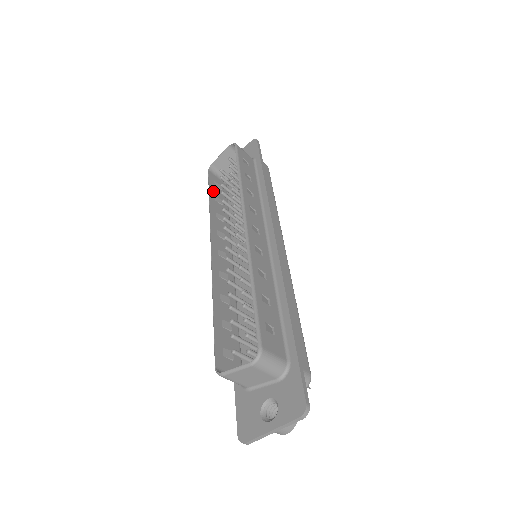
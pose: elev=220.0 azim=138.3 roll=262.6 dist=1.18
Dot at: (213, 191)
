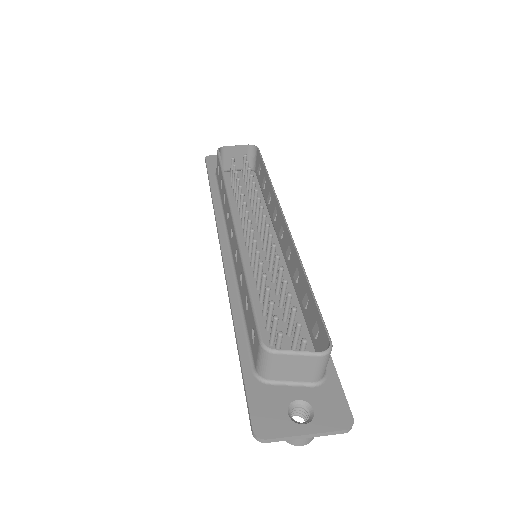
Dot at: occluded
